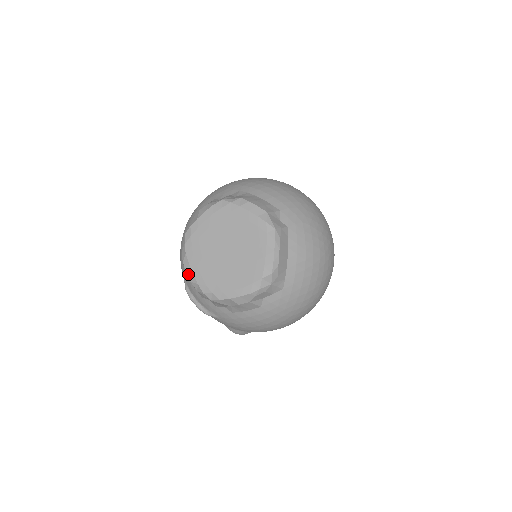
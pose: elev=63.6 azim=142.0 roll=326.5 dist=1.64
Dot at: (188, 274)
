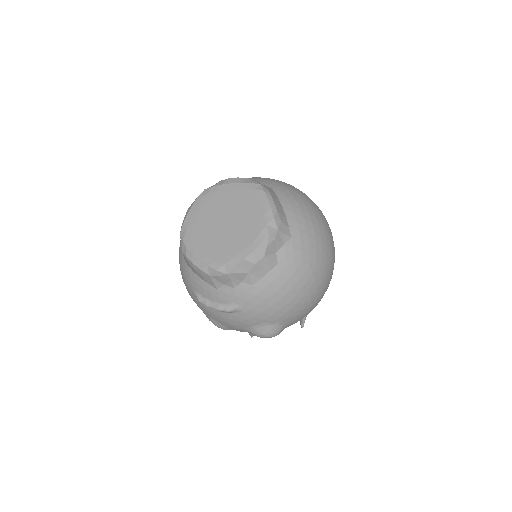
Dot at: (195, 263)
